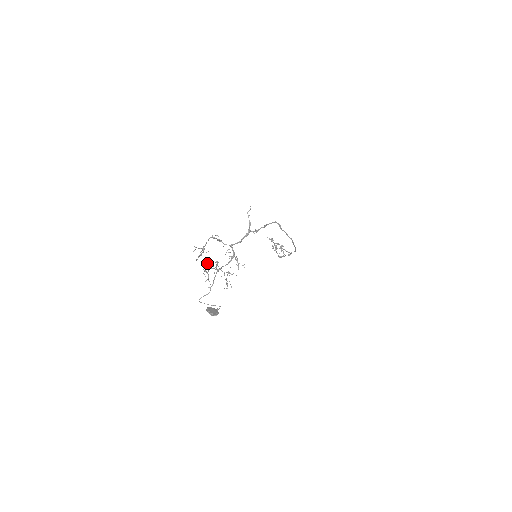
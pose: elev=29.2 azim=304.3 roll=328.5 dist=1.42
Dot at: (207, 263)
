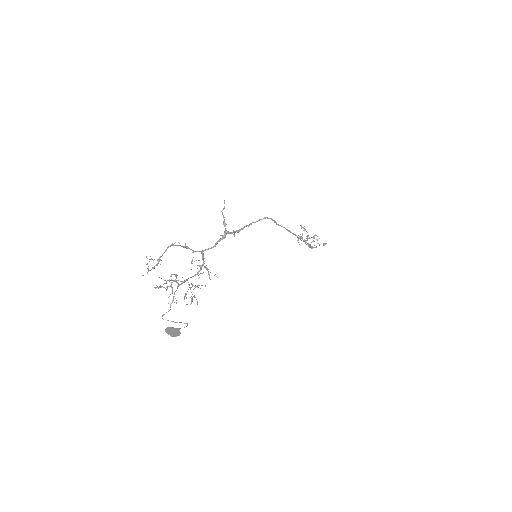
Dot at: occluded
